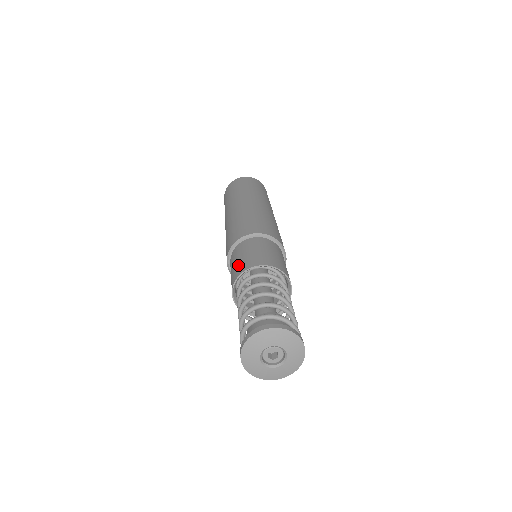
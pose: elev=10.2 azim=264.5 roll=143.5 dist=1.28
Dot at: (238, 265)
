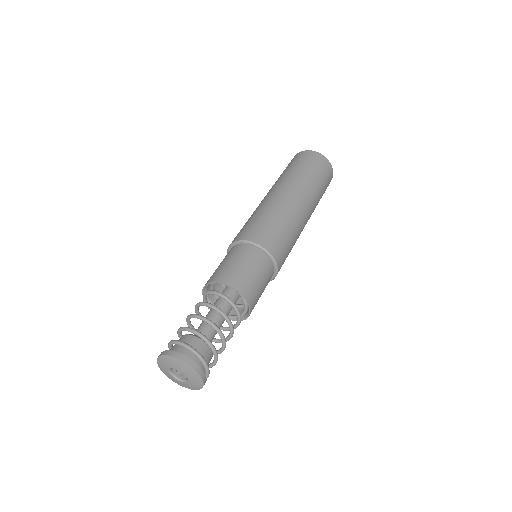
Dot at: occluded
